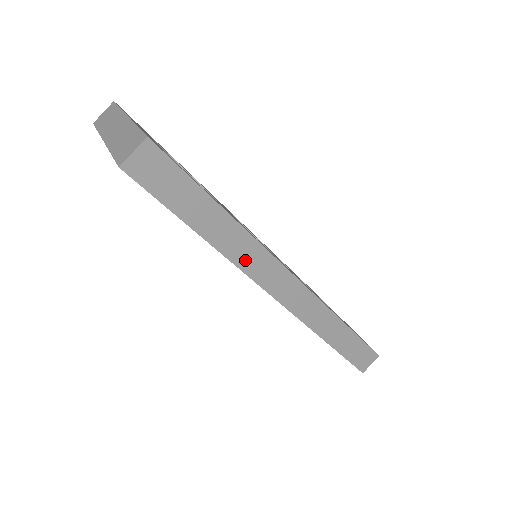
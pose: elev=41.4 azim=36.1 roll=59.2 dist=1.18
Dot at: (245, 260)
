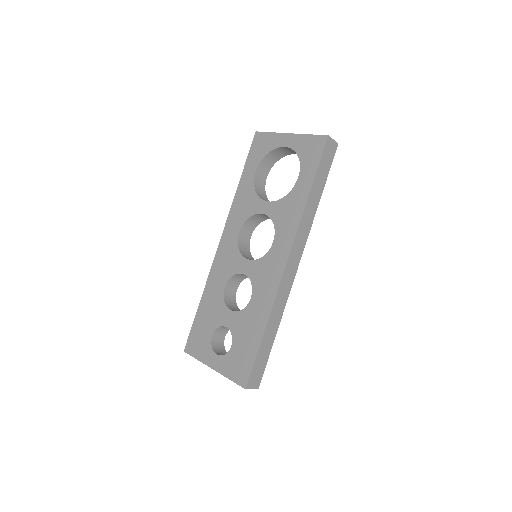
Dot at: (303, 226)
